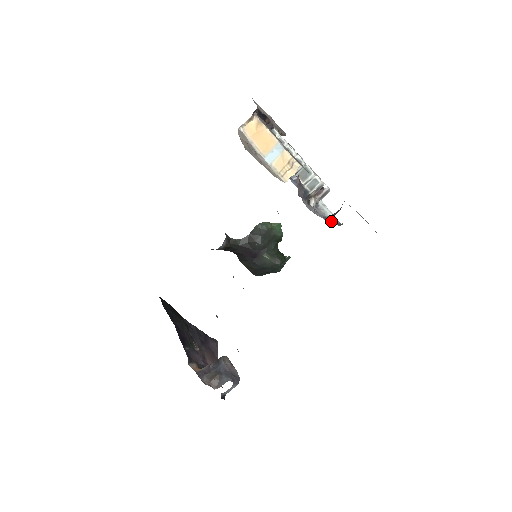
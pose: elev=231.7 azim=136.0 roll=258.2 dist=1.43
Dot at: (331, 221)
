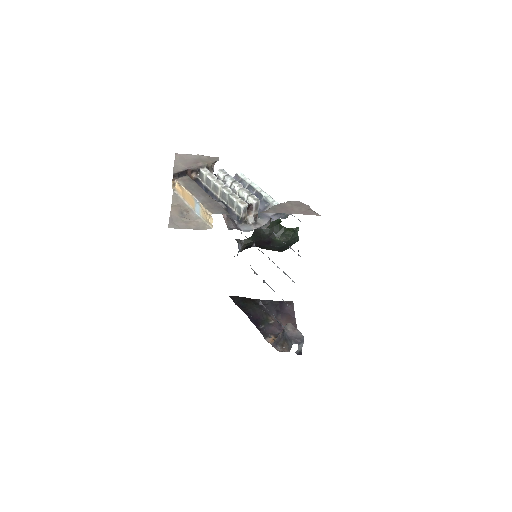
Dot at: (279, 218)
